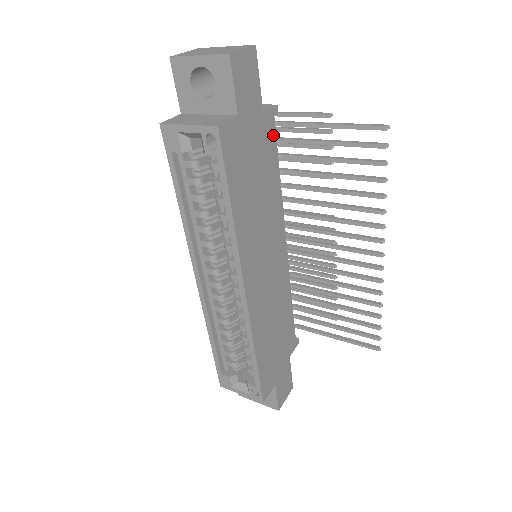
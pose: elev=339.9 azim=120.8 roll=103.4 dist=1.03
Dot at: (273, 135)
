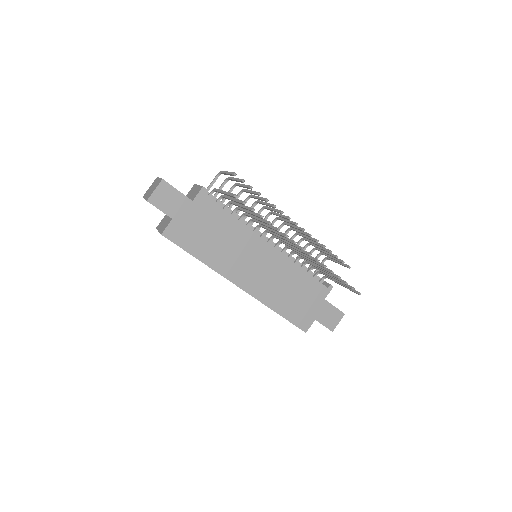
Dot at: (210, 203)
